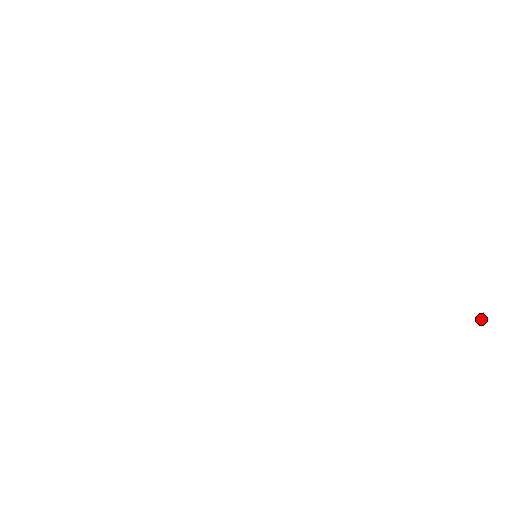
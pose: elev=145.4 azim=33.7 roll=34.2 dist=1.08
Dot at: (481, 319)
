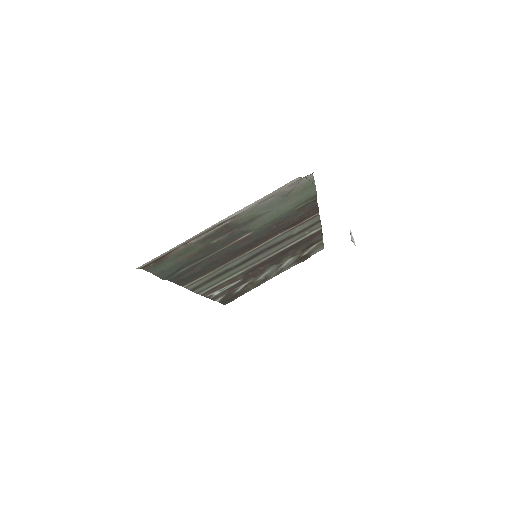
Dot at: (353, 242)
